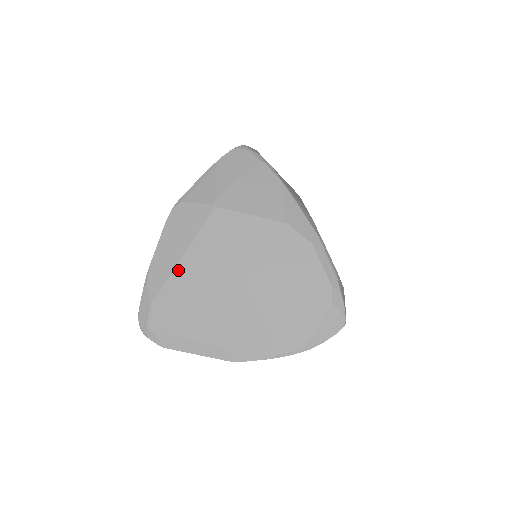
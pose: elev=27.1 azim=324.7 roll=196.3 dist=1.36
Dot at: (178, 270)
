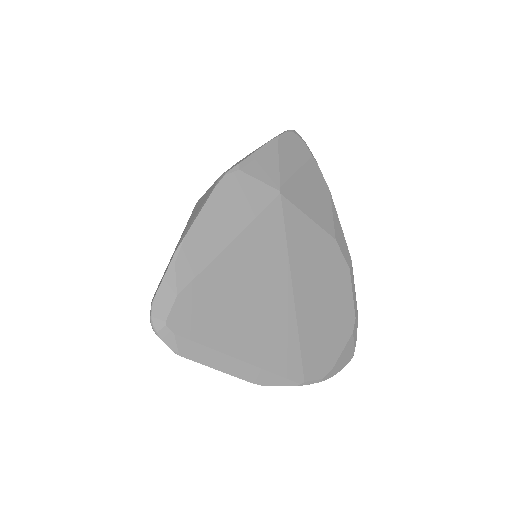
Dot at: (223, 257)
